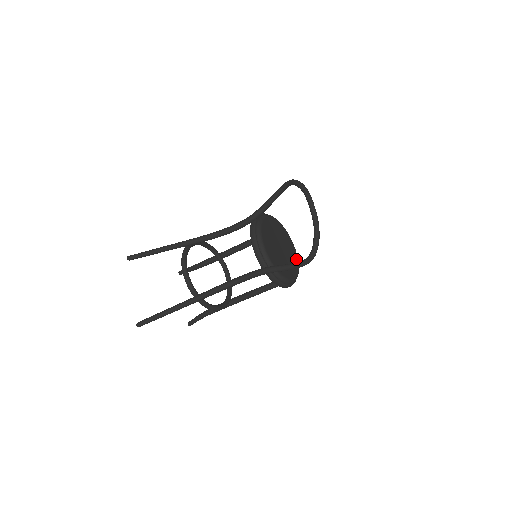
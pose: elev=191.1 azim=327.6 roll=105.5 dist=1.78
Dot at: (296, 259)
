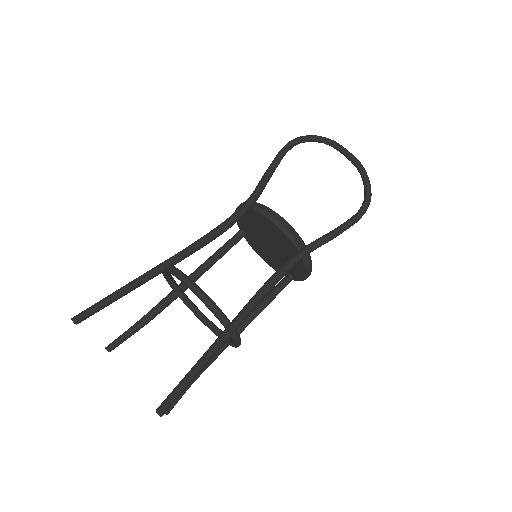
Dot at: occluded
